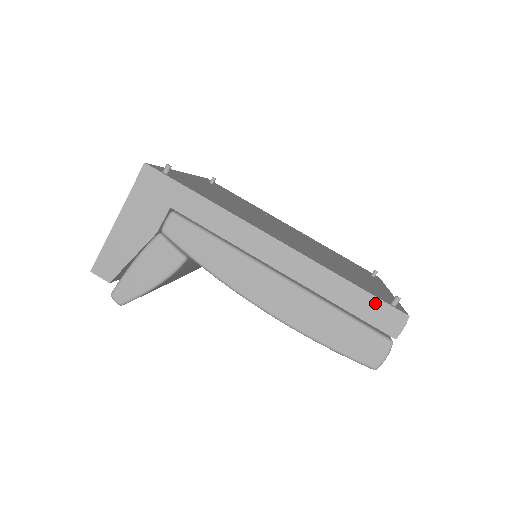
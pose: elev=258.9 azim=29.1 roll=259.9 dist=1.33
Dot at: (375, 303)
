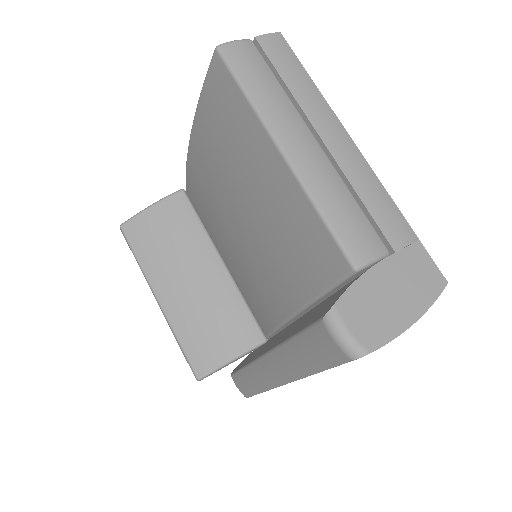
Dot at: occluded
